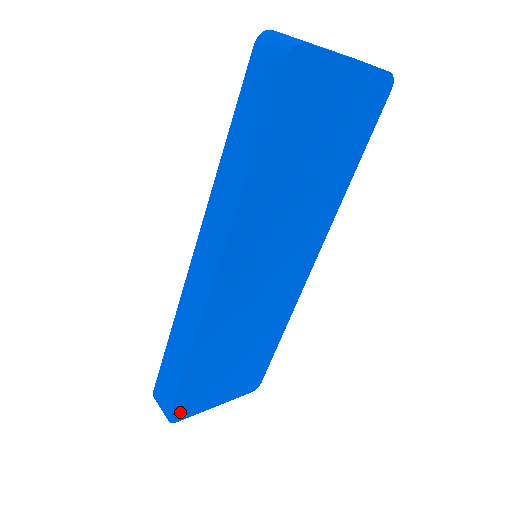
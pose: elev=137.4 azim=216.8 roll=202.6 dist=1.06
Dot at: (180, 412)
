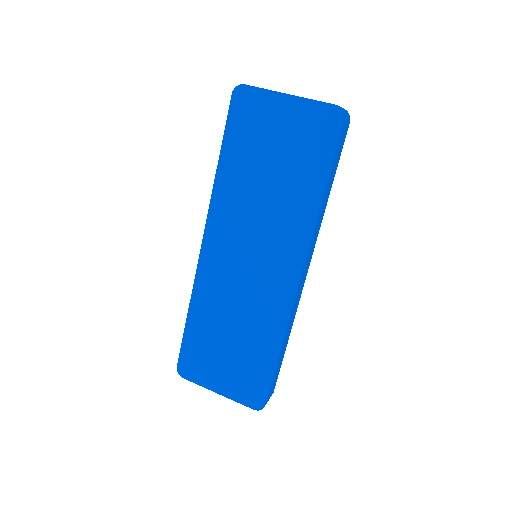
Dot at: (186, 369)
